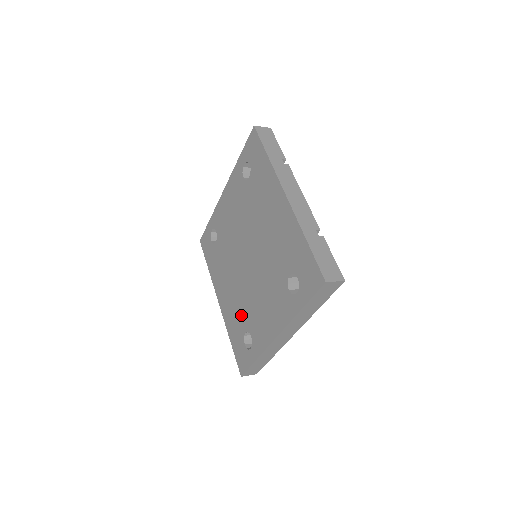
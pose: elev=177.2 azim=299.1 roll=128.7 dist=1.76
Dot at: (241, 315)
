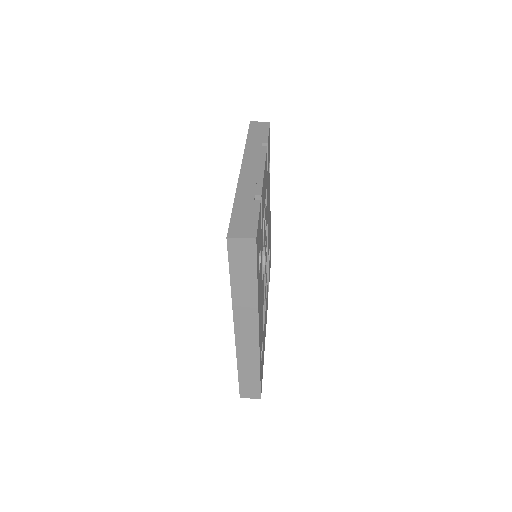
Dot at: occluded
